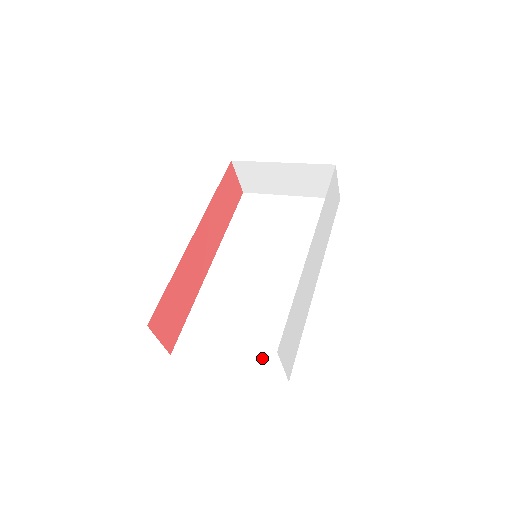
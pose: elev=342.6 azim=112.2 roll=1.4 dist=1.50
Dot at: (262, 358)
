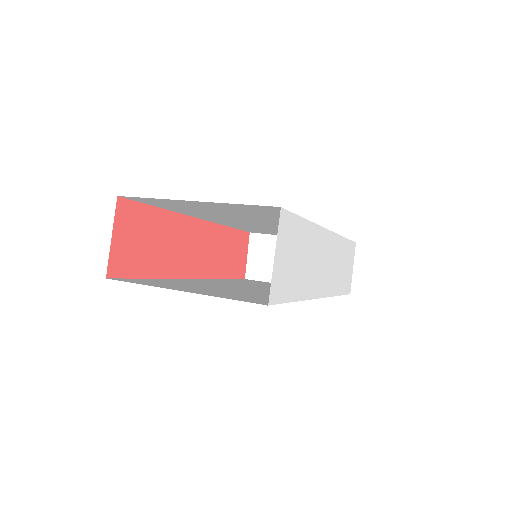
Dot at: (234, 296)
